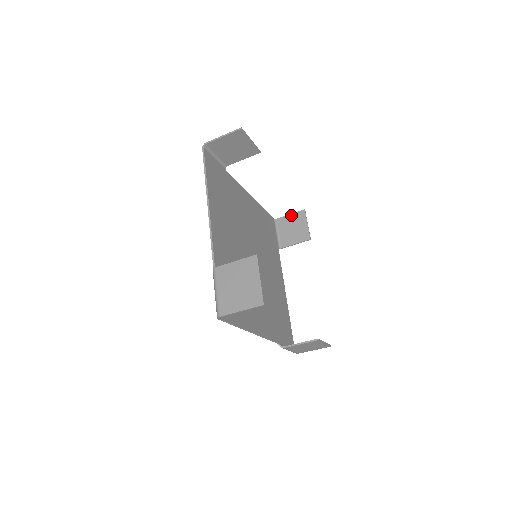
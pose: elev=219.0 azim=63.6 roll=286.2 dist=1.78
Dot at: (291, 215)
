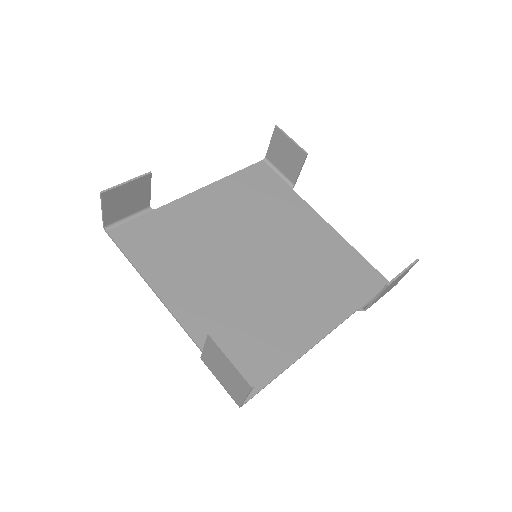
Dot at: (271, 143)
